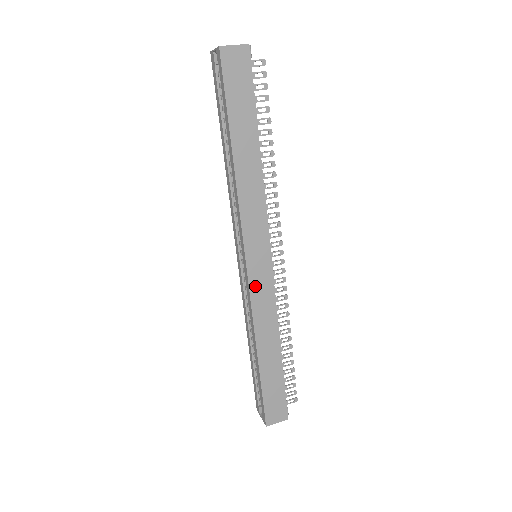
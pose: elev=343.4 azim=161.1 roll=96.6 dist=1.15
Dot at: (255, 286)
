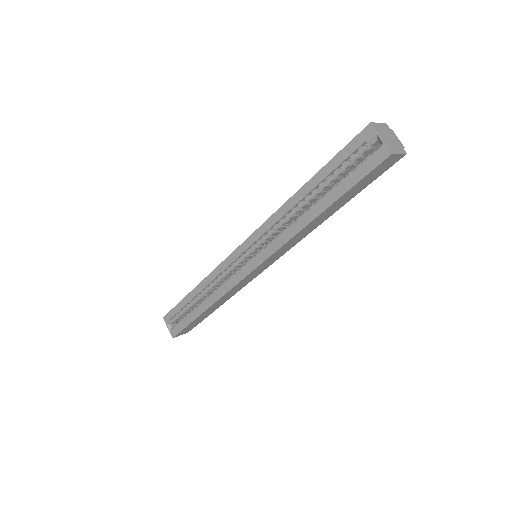
Dot at: (244, 280)
